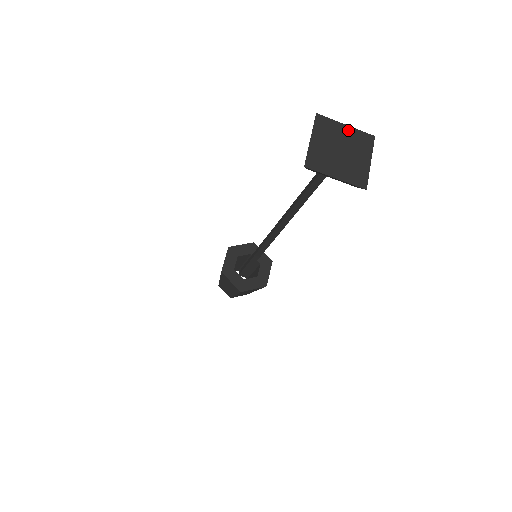
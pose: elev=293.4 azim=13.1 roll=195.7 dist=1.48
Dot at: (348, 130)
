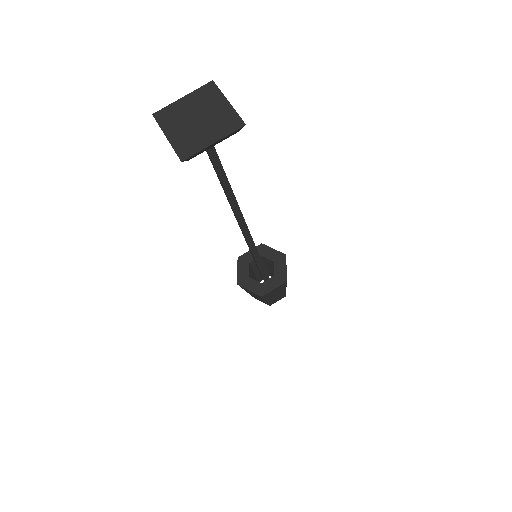
Dot at: (225, 107)
